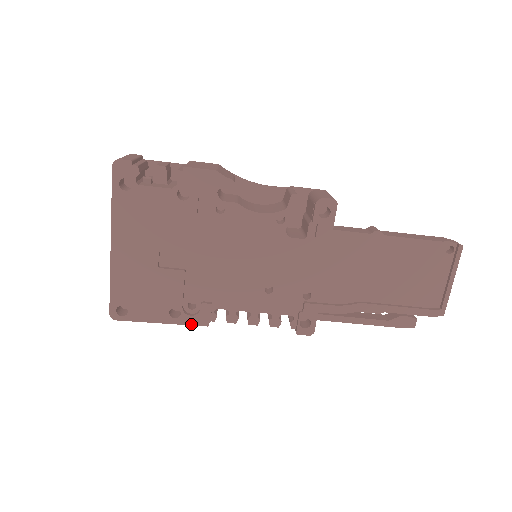
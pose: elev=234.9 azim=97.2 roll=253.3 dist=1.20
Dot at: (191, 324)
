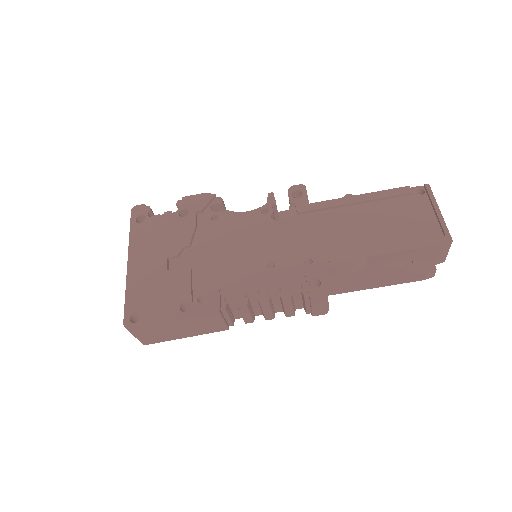
Dot at: (202, 314)
